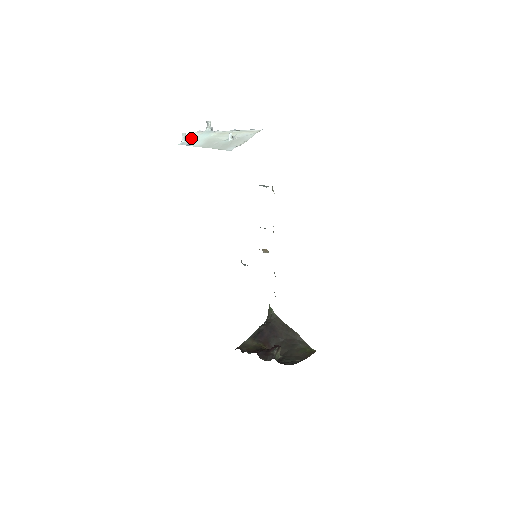
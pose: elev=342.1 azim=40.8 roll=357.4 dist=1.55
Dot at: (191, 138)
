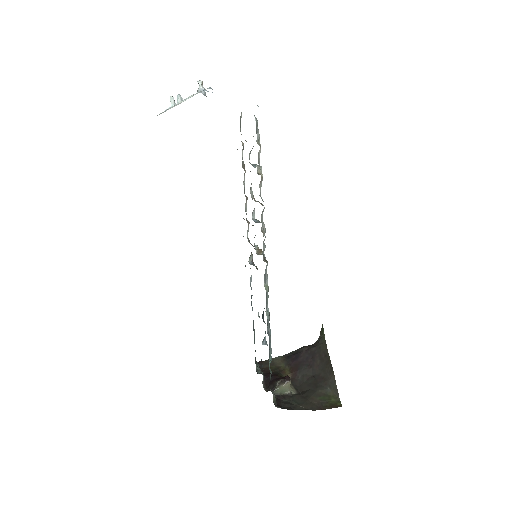
Dot at: occluded
